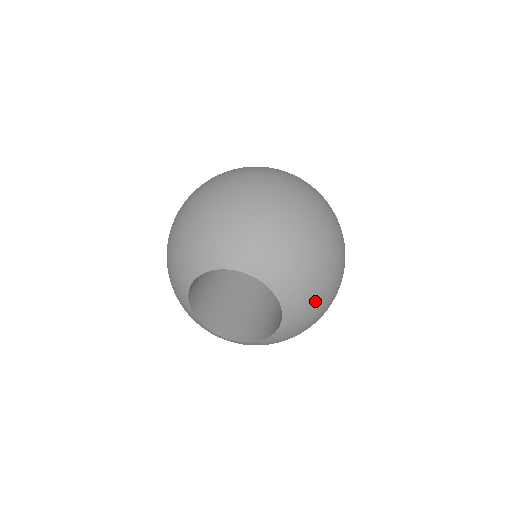
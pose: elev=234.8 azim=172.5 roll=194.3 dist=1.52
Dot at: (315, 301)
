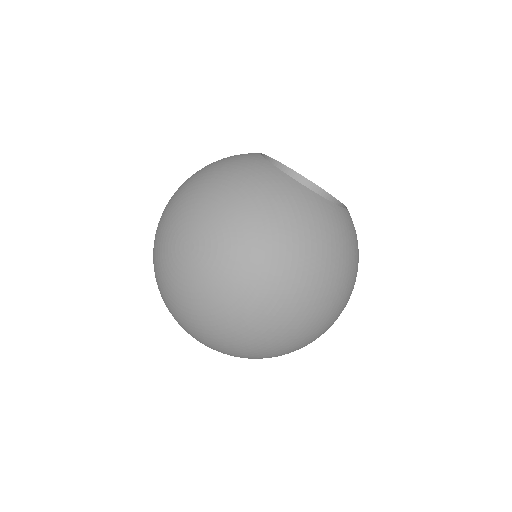
Dot at: occluded
